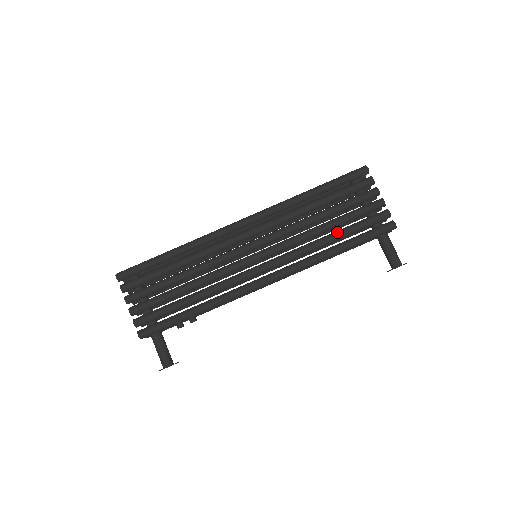
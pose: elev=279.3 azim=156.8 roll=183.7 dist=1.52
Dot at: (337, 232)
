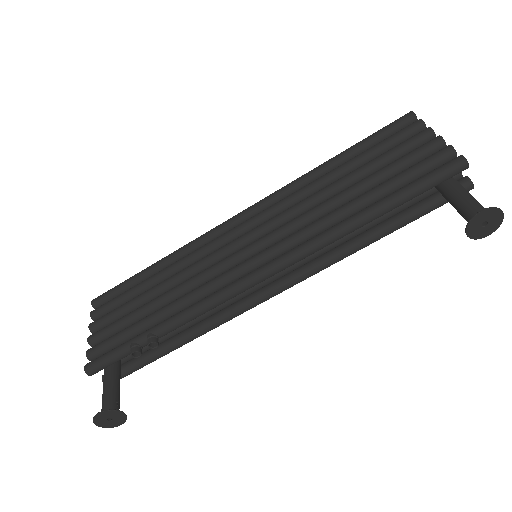
Dot at: (365, 192)
